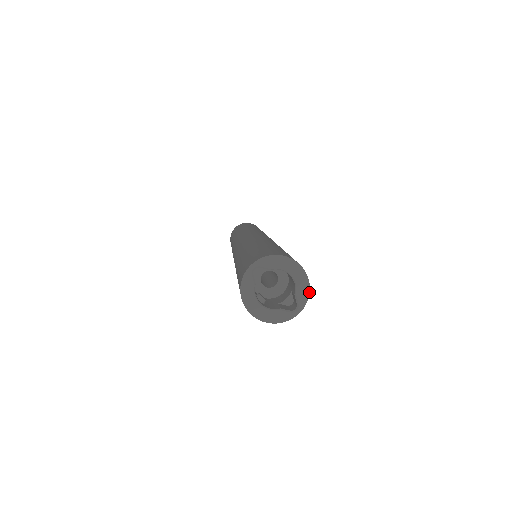
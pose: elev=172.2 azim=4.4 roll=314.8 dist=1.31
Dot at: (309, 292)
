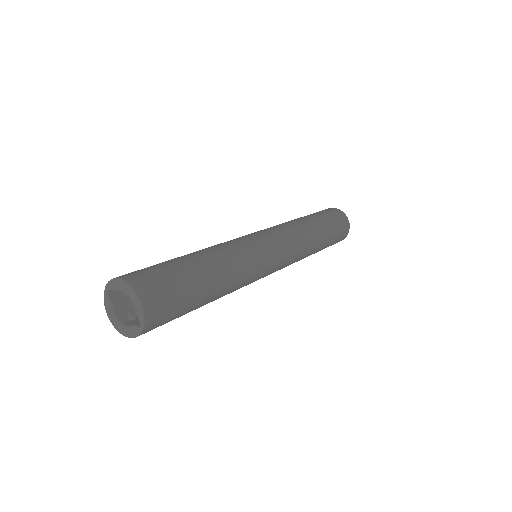
Dot at: (143, 309)
